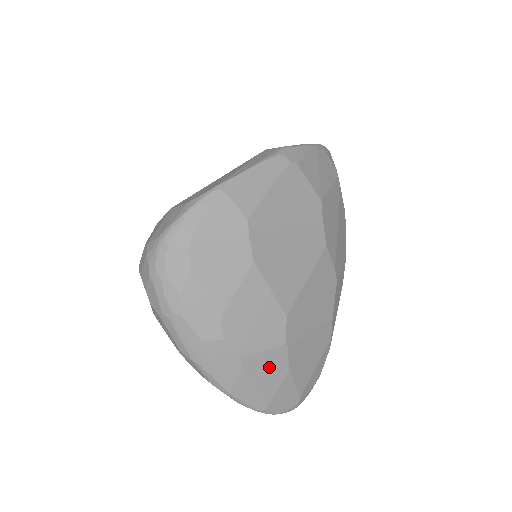
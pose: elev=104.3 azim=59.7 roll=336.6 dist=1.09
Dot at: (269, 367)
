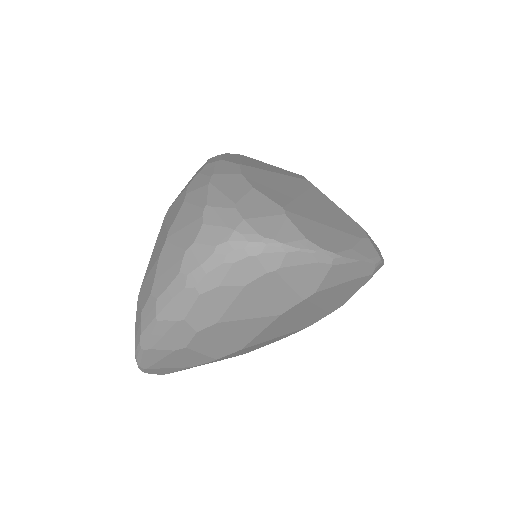
Dot at: (188, 359)
